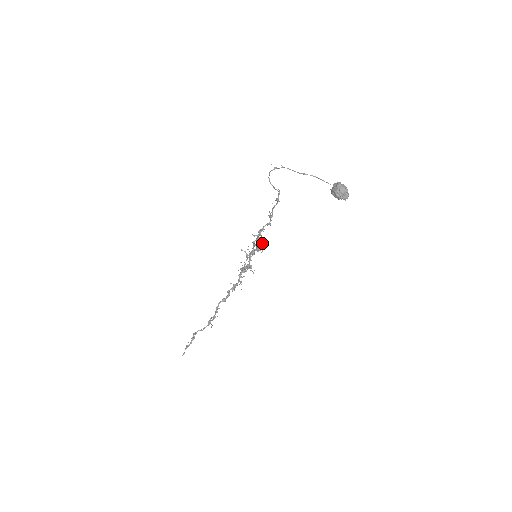
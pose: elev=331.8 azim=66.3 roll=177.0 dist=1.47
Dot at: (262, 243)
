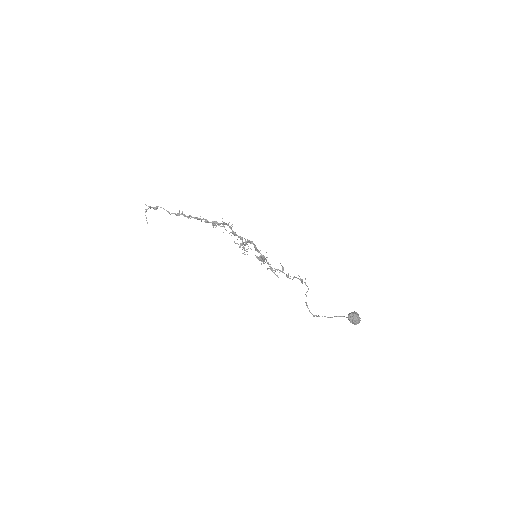
Dot at: occluded
